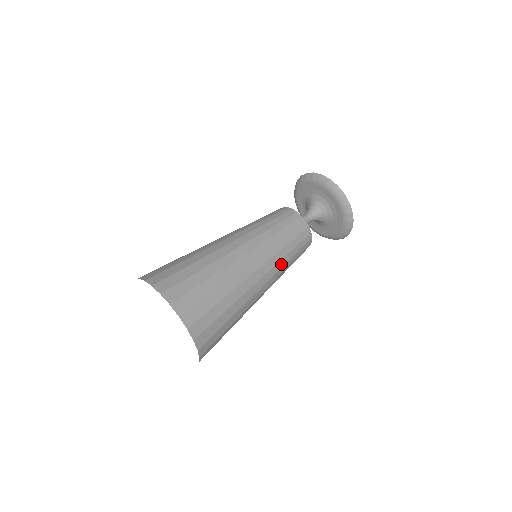
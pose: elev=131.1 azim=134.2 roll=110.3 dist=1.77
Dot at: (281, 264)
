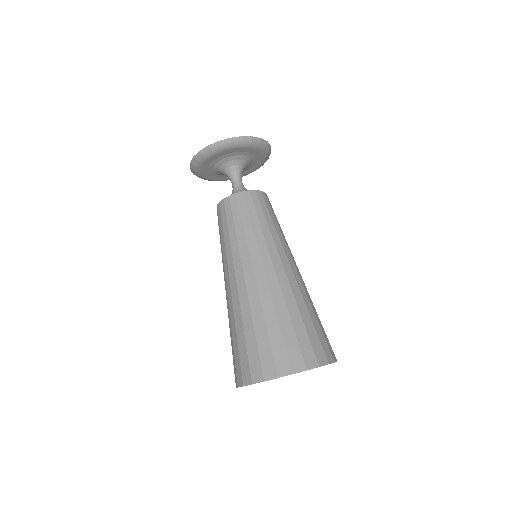
Dot at: occluded
